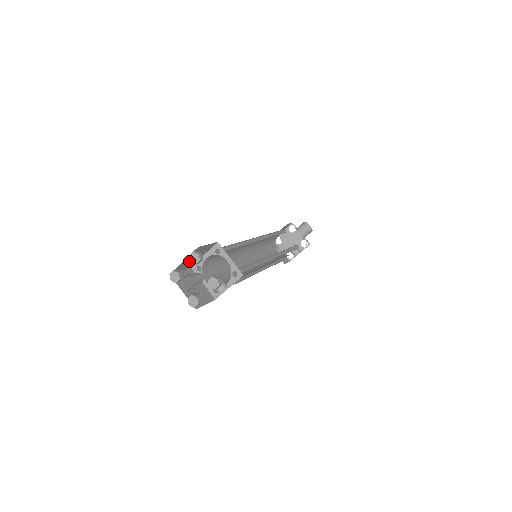
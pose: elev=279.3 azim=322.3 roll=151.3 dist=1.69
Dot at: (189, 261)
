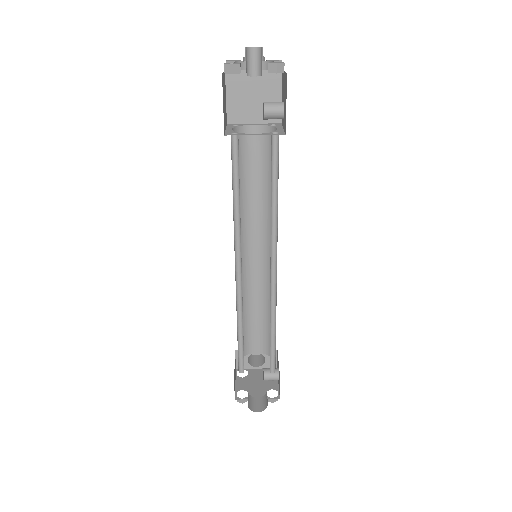
Dot at: occluded
